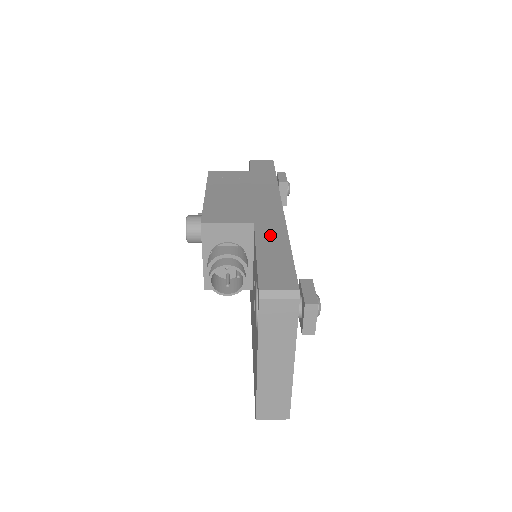
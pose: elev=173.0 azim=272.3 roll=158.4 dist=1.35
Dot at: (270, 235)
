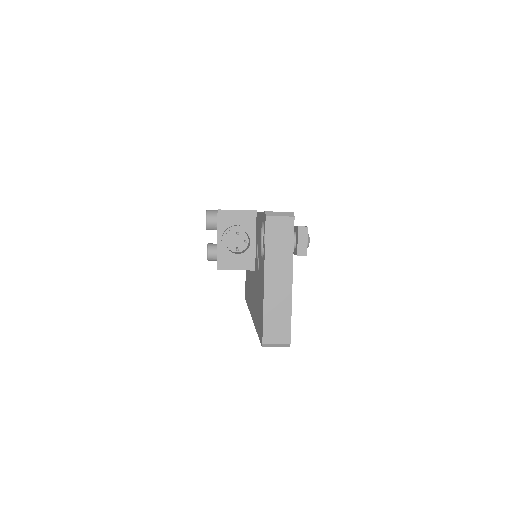
Dot at: occluded
